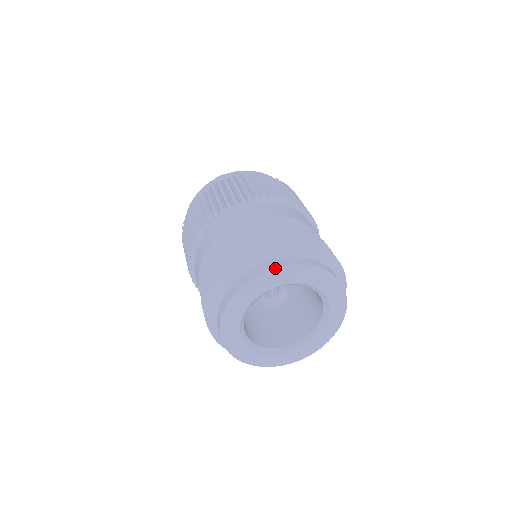
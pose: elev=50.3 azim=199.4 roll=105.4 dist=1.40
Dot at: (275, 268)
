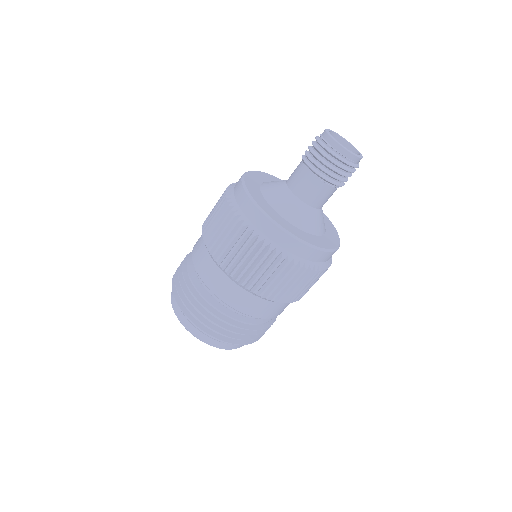
Dot at: (186, 329)
